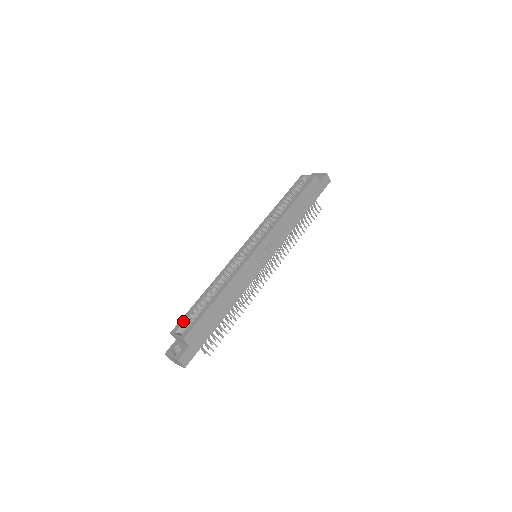
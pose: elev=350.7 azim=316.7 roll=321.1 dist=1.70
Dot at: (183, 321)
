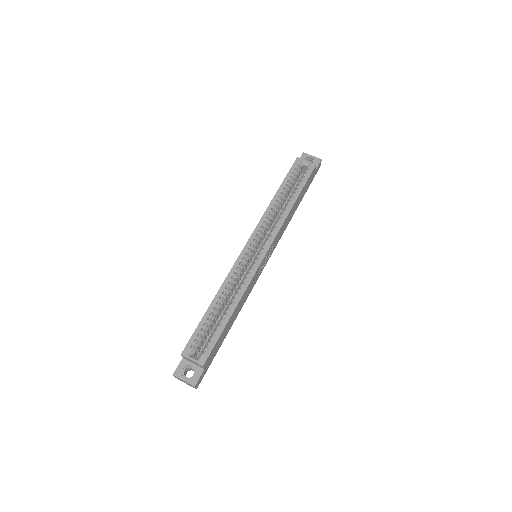
Dot at: (194, 340)
